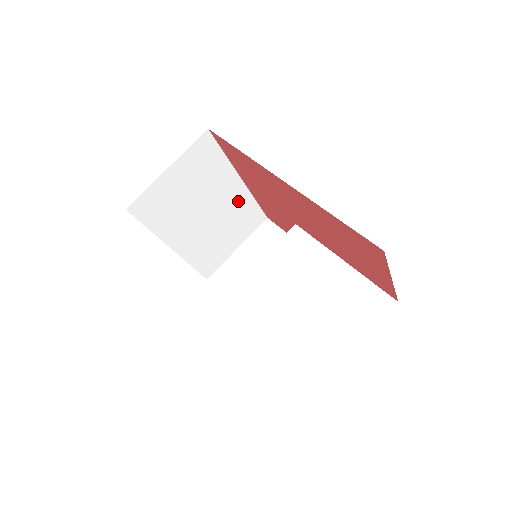
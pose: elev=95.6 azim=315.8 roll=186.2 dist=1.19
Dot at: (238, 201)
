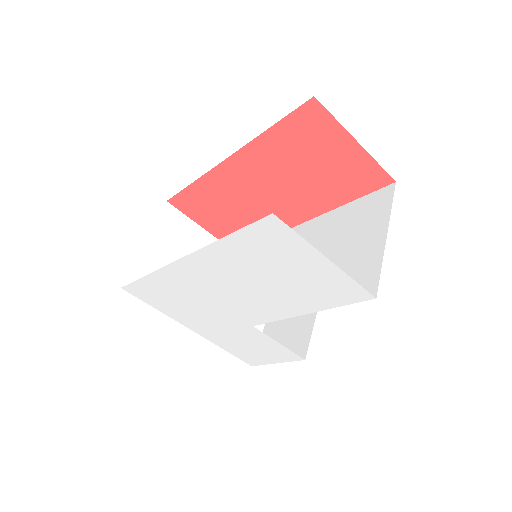
Dot at: occluded
